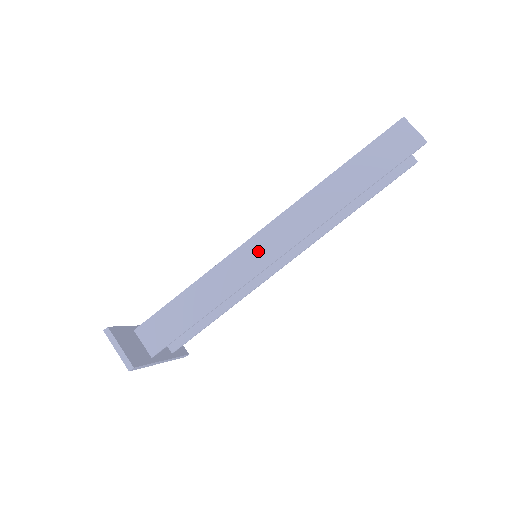
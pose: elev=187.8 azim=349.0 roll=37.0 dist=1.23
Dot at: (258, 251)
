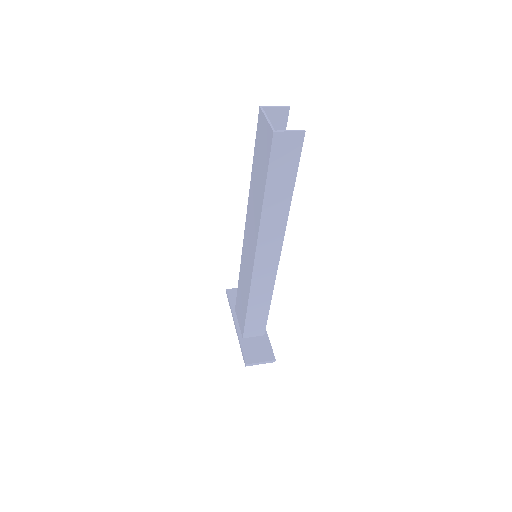
Dot at: (265, 267)
